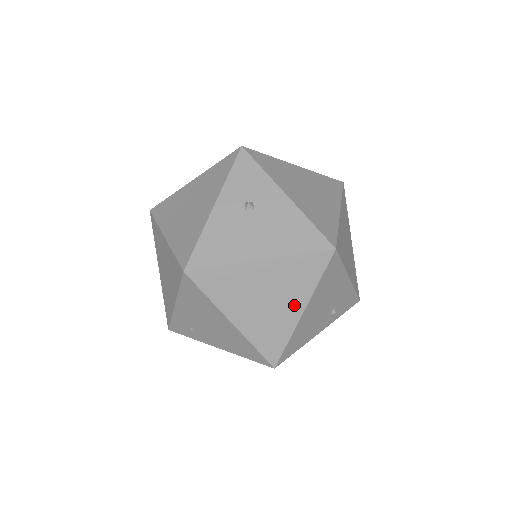
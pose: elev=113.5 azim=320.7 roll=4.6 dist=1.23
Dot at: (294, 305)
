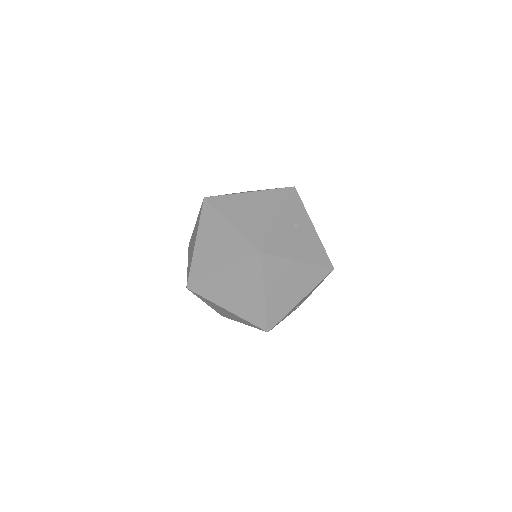
Dot at: (299, 294)
